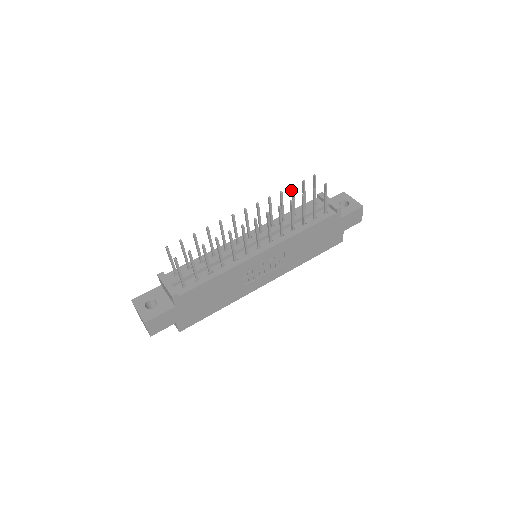
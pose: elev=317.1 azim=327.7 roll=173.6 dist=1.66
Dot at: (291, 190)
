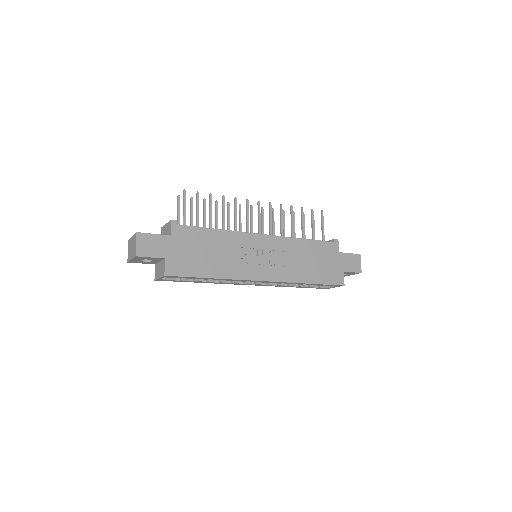
Dot at: occluded
